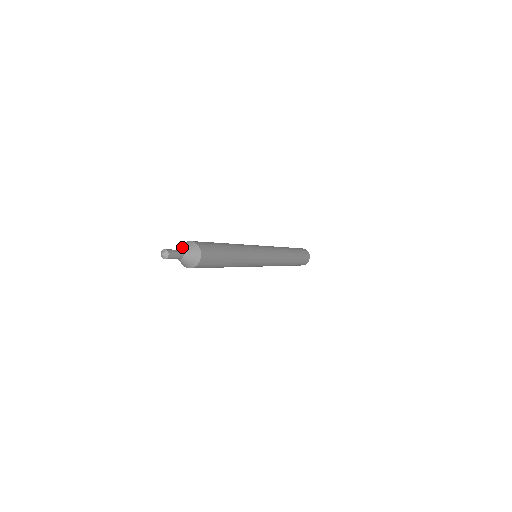
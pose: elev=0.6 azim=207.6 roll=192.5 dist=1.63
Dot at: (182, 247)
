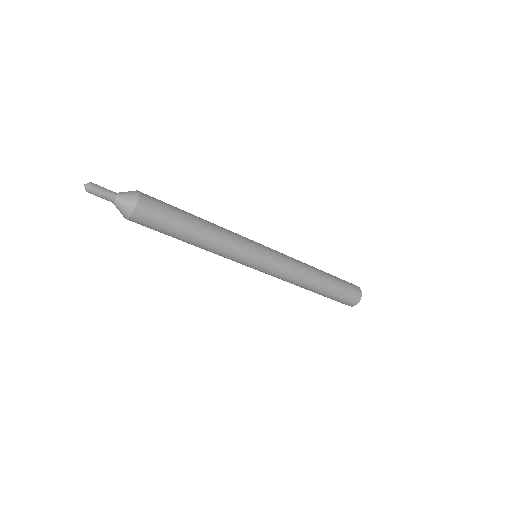
Dot at: occluded
